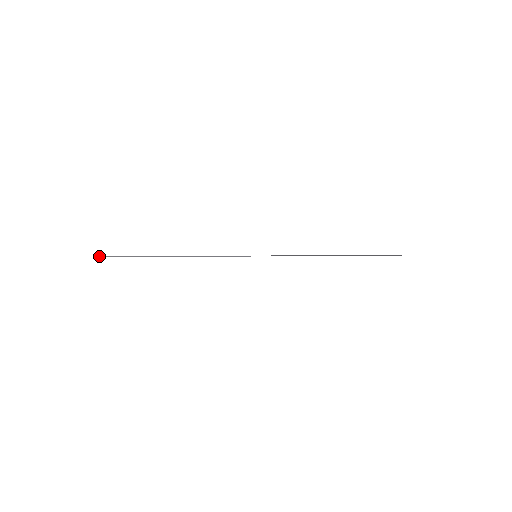
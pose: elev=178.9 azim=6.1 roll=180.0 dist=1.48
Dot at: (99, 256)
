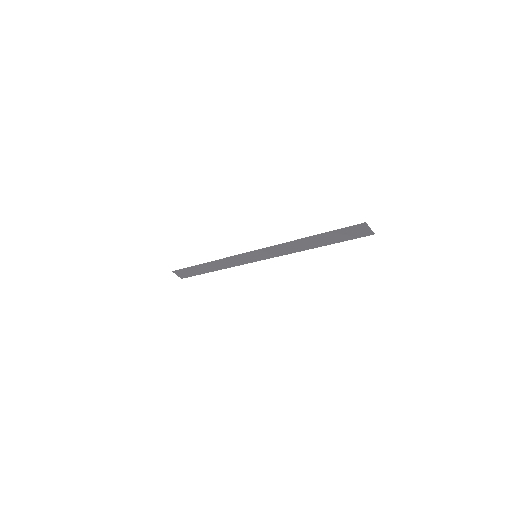
Dot at: (172, 271)
